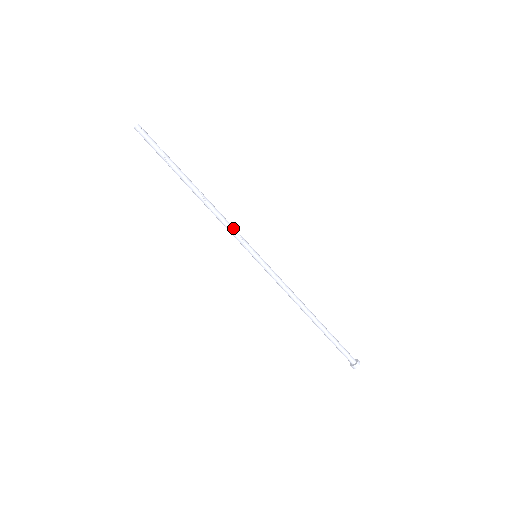
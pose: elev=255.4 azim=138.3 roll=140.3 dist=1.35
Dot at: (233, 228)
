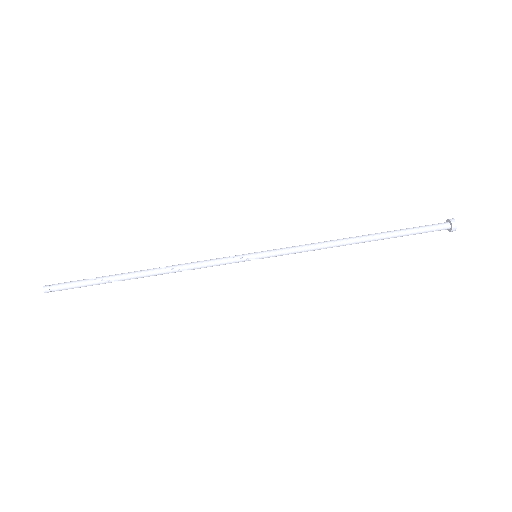
Dot at: (210, 260)
